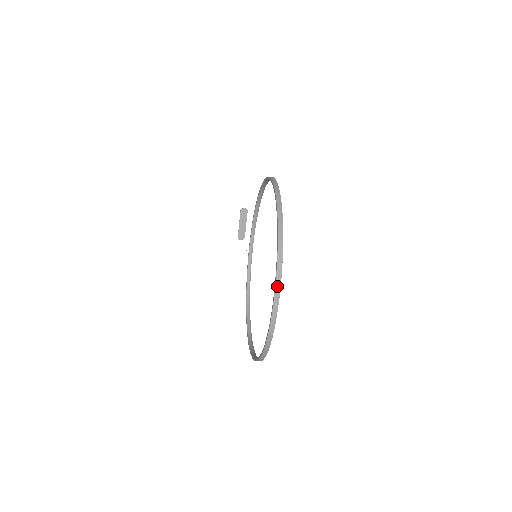
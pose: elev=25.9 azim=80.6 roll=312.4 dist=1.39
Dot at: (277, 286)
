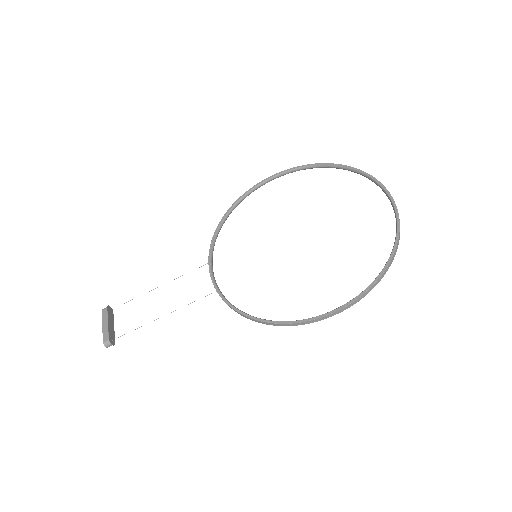
Dot at: (380, 183)
